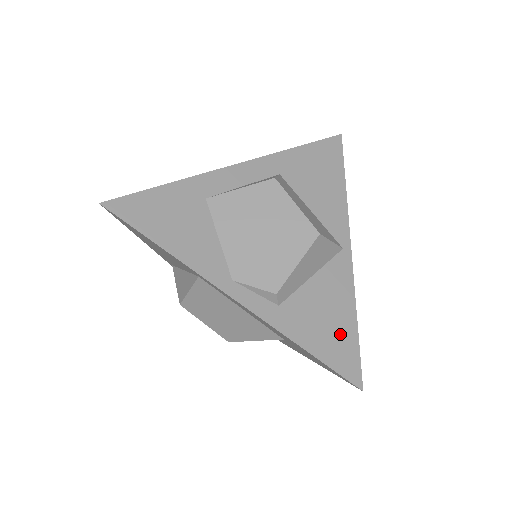
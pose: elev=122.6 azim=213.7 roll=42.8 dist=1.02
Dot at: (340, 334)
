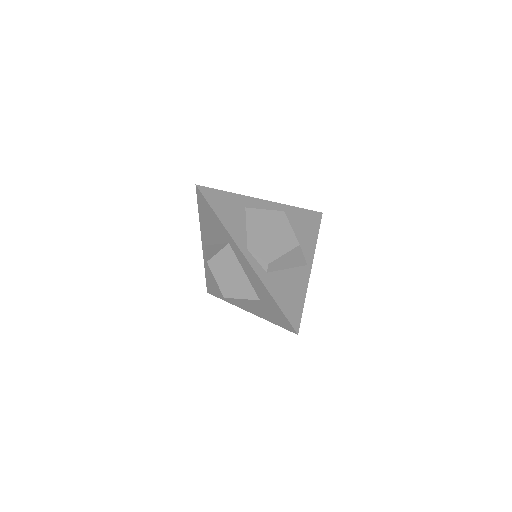
Dot at: (294, 302)
